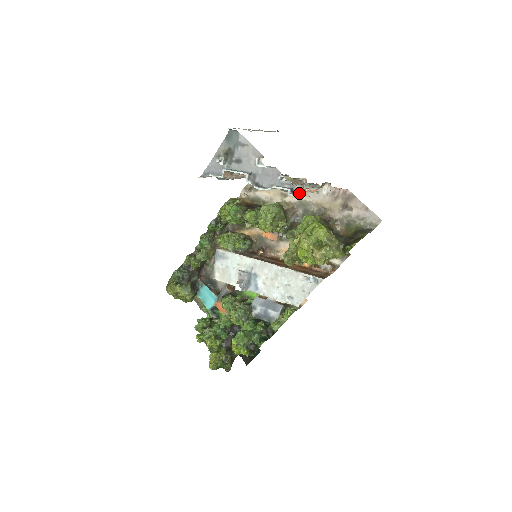
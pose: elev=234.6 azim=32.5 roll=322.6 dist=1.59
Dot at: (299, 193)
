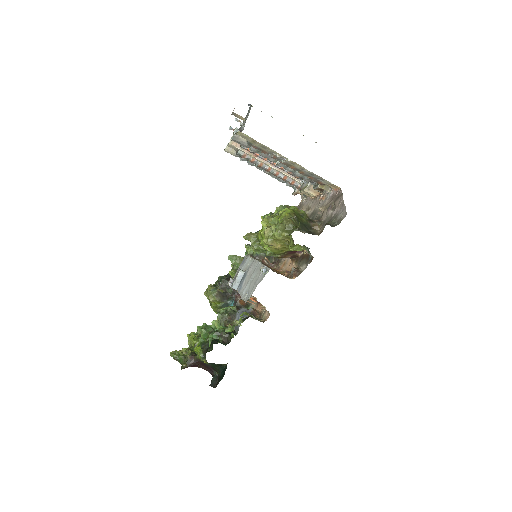
Dot at: occluded
